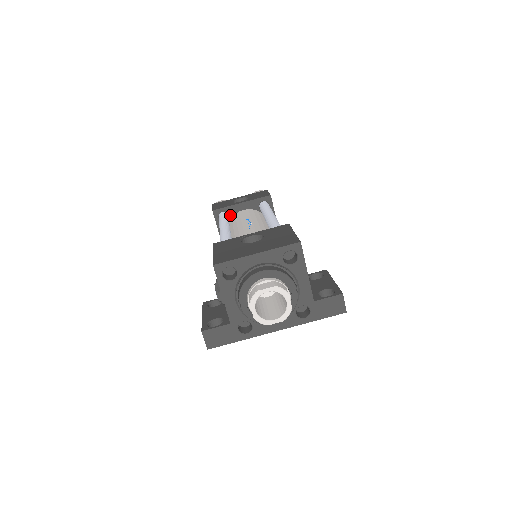
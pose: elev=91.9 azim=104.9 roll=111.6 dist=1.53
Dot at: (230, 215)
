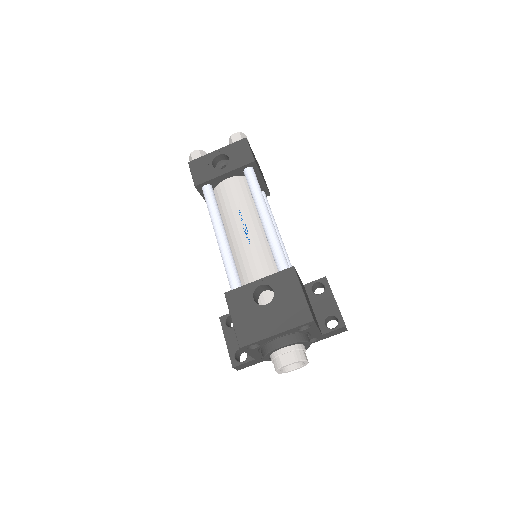
Dot at: (214, 185)
